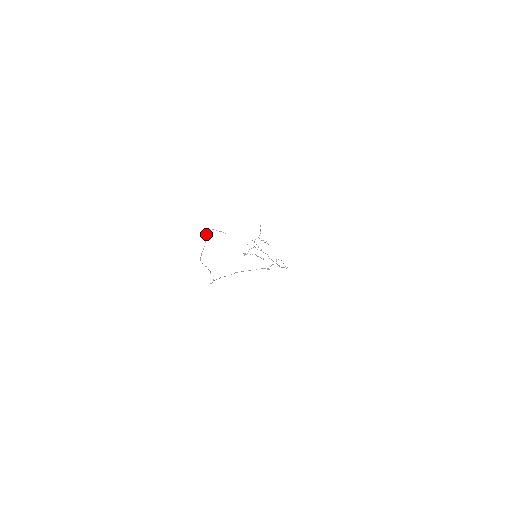
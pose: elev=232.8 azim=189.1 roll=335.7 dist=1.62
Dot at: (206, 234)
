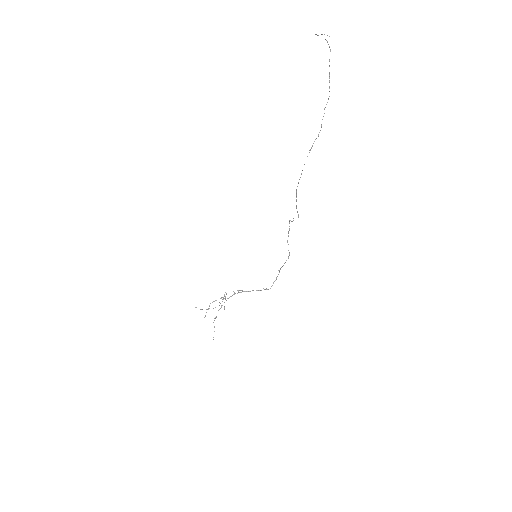
Dot at: occluded
